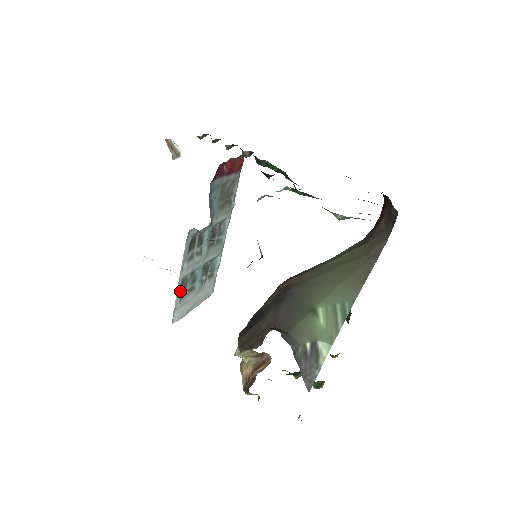
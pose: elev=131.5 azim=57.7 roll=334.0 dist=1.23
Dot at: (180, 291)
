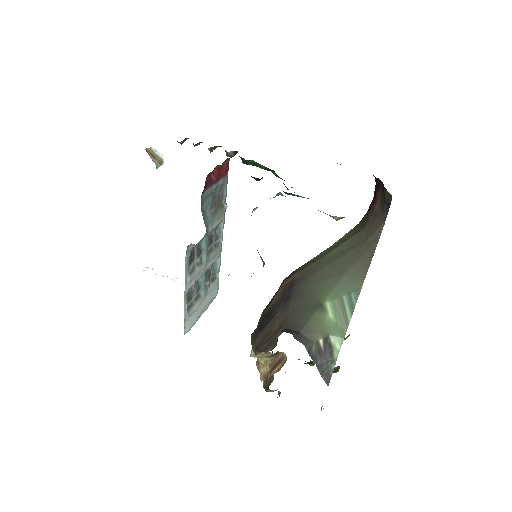
Dot at: (187, 303)
